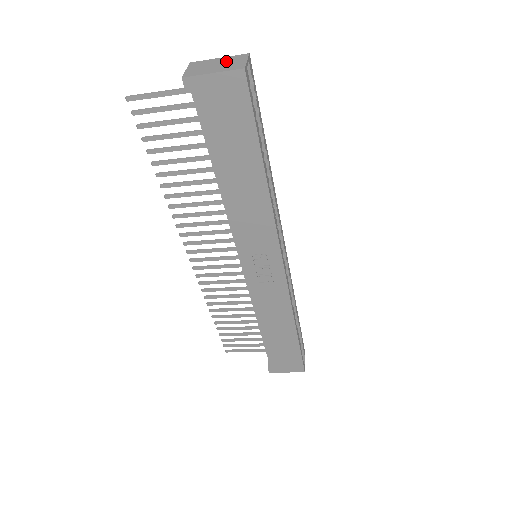
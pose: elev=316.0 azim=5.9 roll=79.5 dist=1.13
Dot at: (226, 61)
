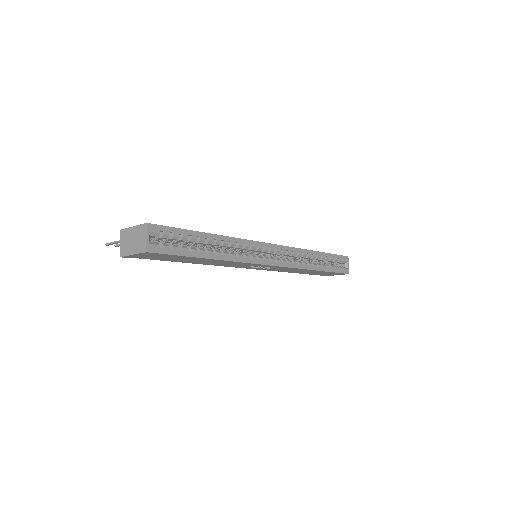
Dot at: (136, 235)
